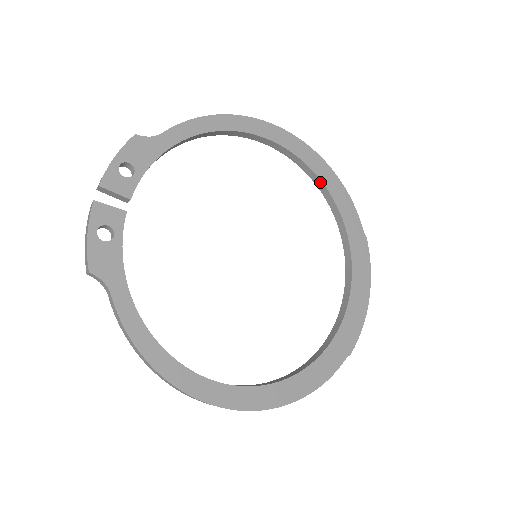
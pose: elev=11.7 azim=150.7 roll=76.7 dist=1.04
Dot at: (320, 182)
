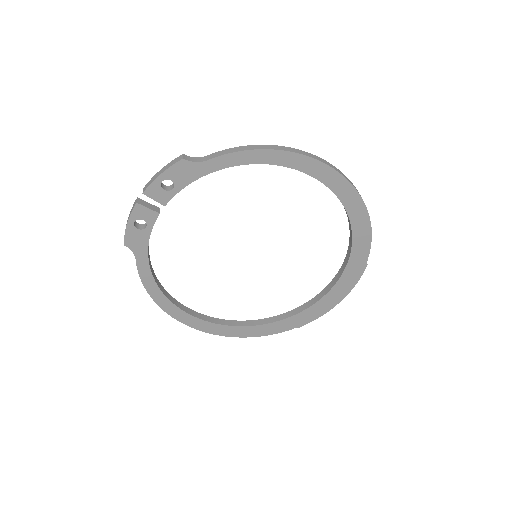
Dot at: (348, 217)
